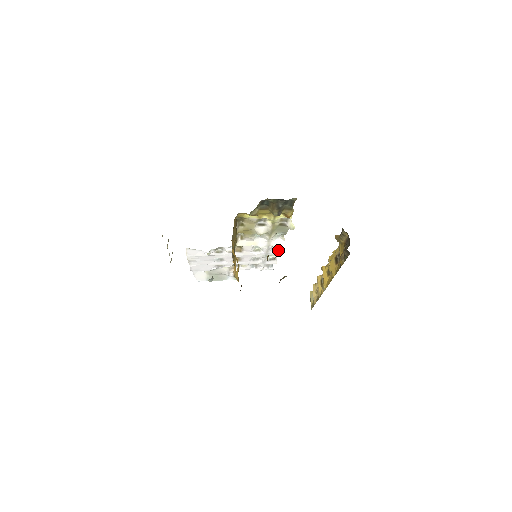
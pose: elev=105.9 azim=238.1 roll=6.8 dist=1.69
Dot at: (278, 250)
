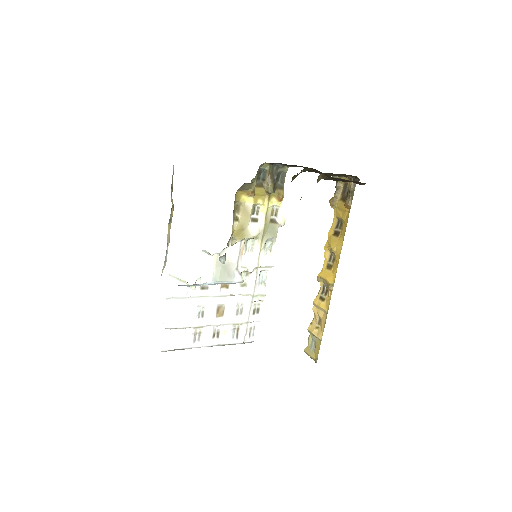
Dot at: (264, 285)
